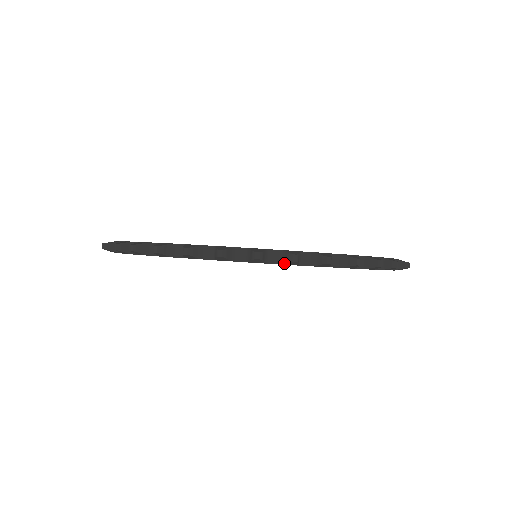
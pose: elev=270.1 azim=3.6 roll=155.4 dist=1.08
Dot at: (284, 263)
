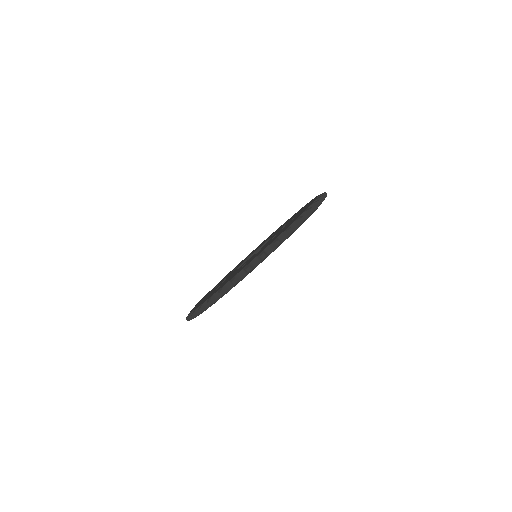
Dot at: occluded
